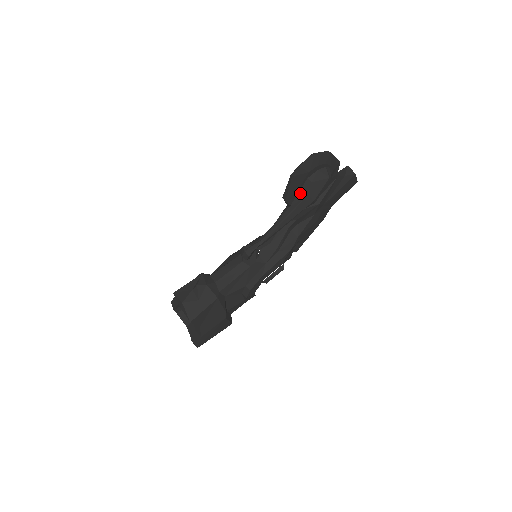
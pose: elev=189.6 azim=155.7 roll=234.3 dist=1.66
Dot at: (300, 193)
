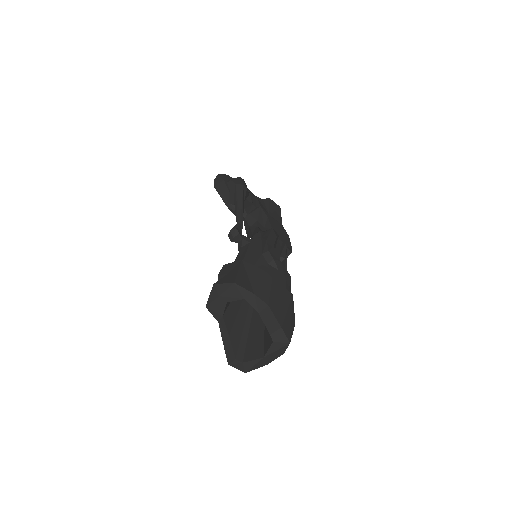
Dot at: (231, 189)
